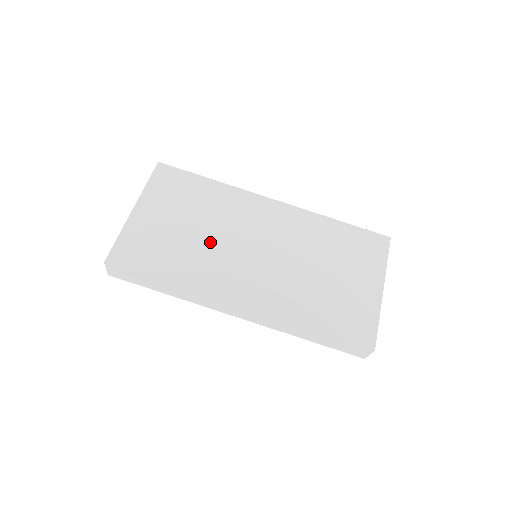
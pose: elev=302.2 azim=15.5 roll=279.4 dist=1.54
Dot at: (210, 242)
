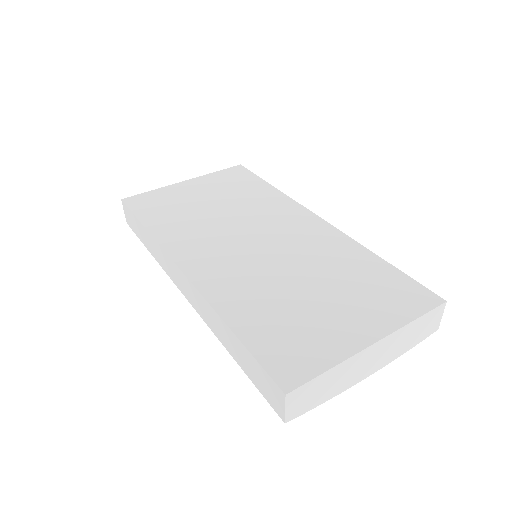
Dot at: (216, 220)
